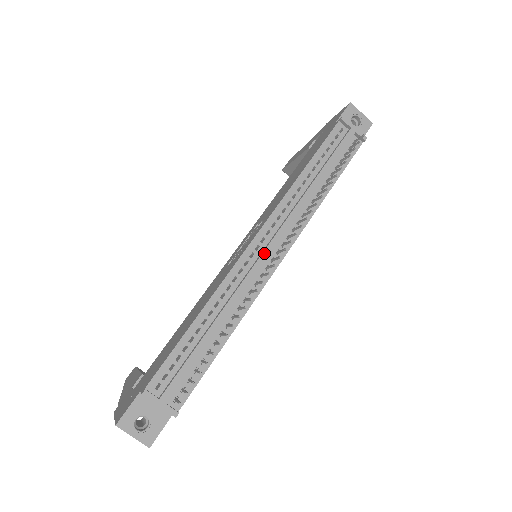
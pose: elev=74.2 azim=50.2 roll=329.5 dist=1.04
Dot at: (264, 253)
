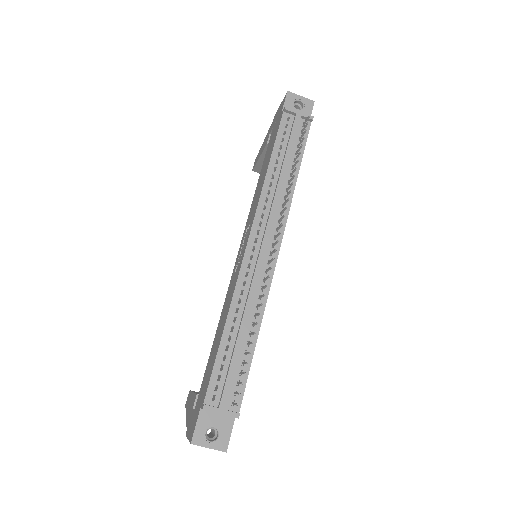
Dot at: (261, 251)
